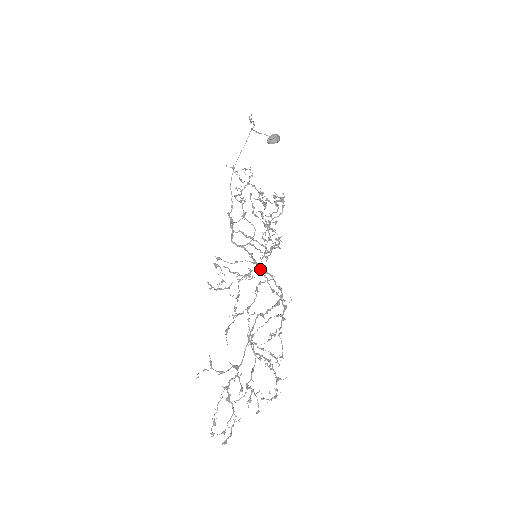
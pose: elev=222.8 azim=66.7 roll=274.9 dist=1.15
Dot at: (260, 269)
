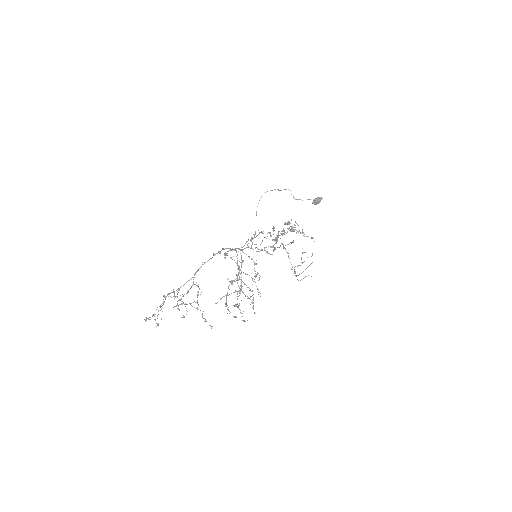
Dot at: (231, 250)
